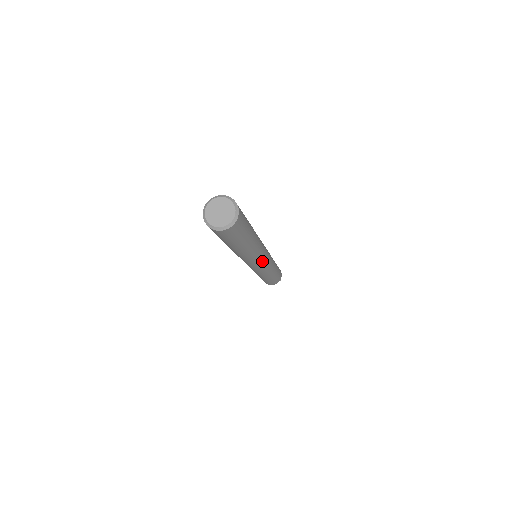
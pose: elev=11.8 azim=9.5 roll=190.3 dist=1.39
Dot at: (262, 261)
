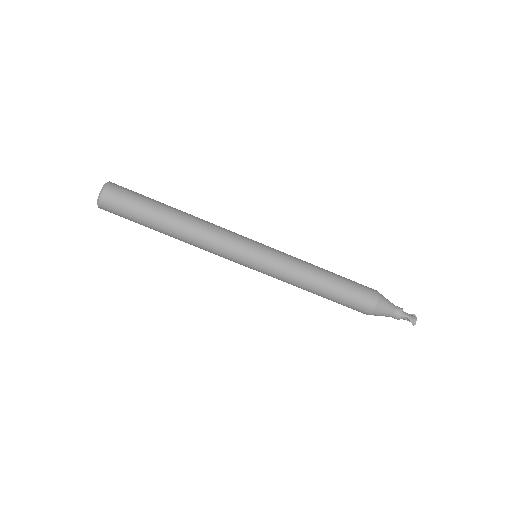
Dot at: (245, 238)
